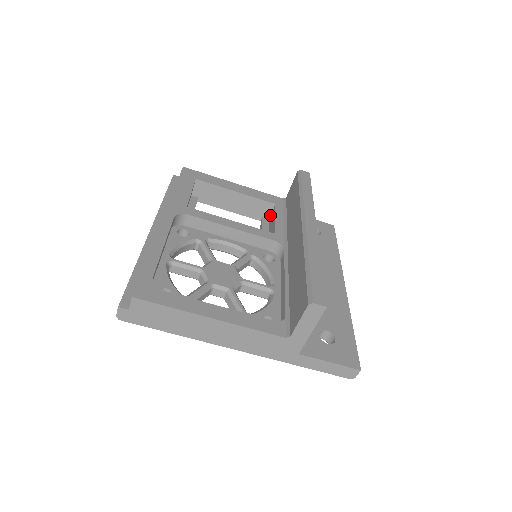
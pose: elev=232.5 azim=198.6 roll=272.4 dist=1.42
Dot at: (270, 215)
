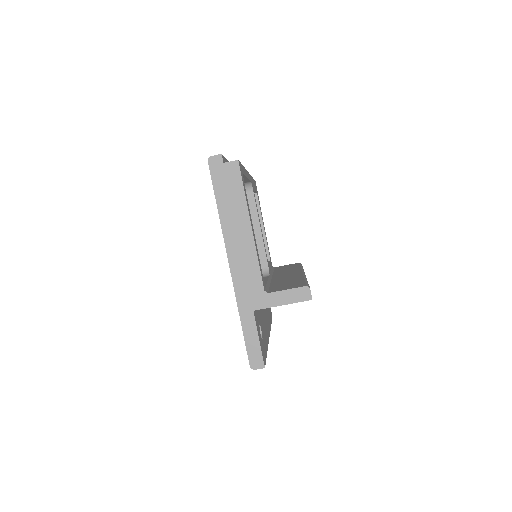
Dot at: occluded
